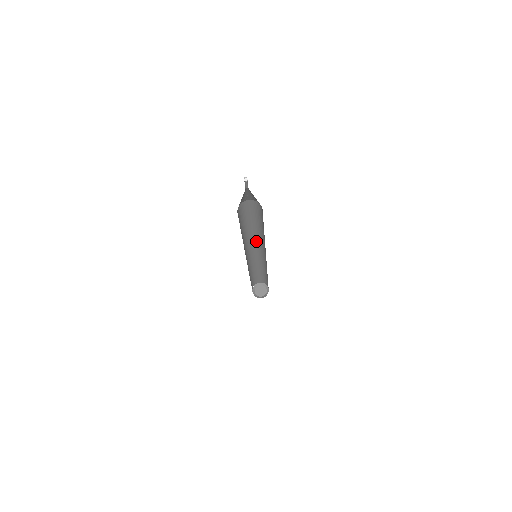
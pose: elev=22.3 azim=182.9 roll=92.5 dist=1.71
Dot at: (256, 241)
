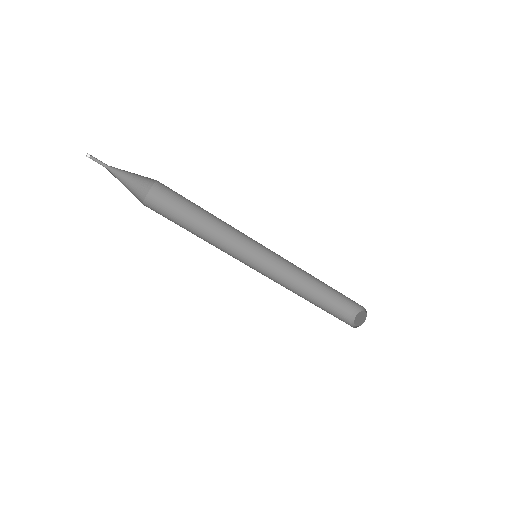
Dot at: (248, 237)
